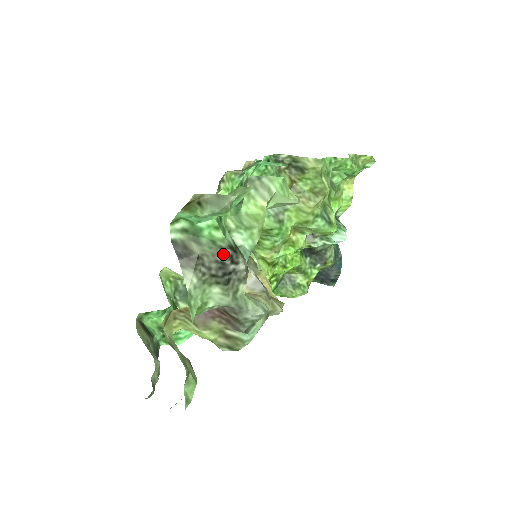
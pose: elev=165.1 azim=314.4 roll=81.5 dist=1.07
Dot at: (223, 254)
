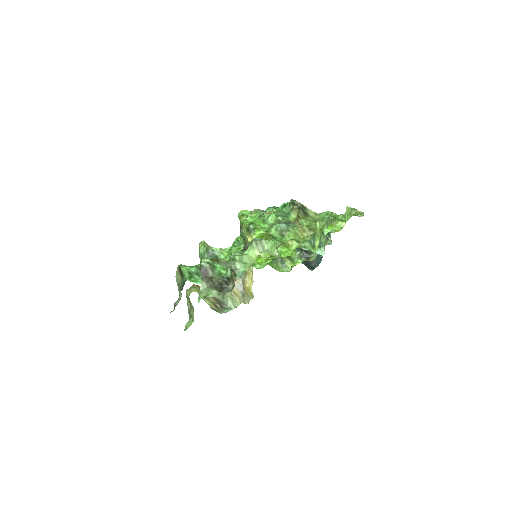
Dot at: (223, 280)
